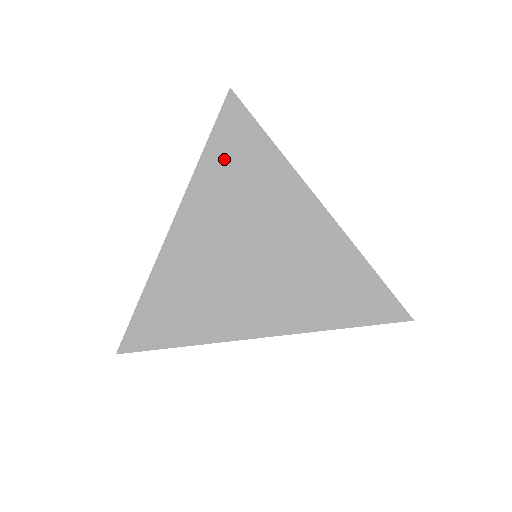
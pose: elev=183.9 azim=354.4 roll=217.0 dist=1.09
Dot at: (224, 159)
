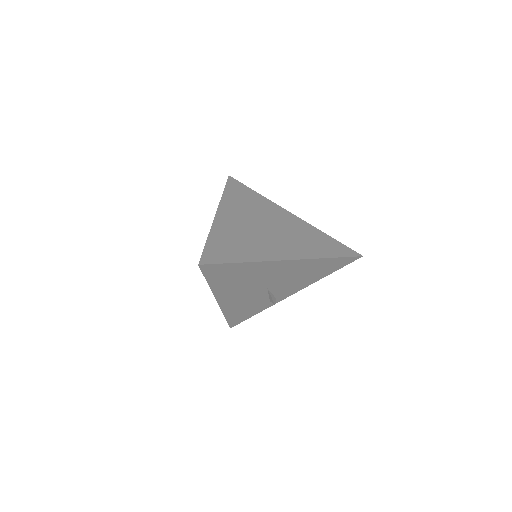
Dot at: (236, 196)
